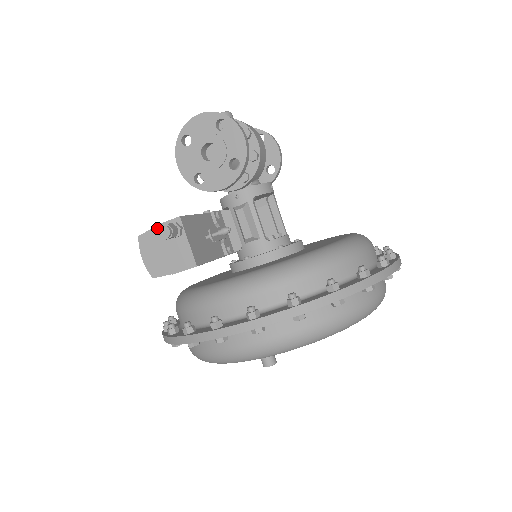
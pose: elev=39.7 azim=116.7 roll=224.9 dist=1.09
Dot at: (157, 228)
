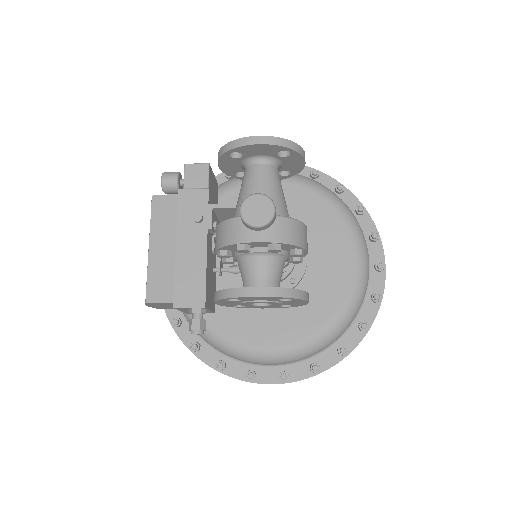
Dot at: occluded
